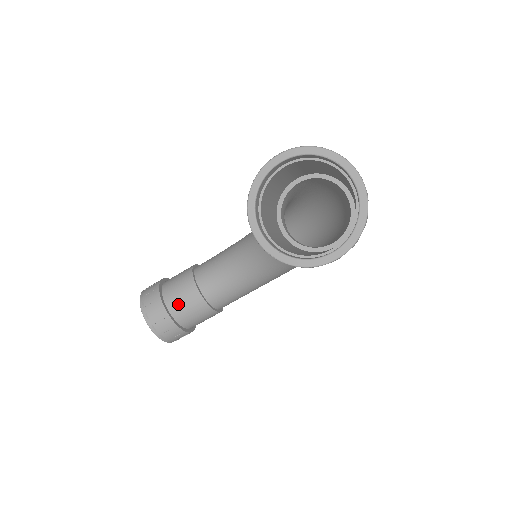
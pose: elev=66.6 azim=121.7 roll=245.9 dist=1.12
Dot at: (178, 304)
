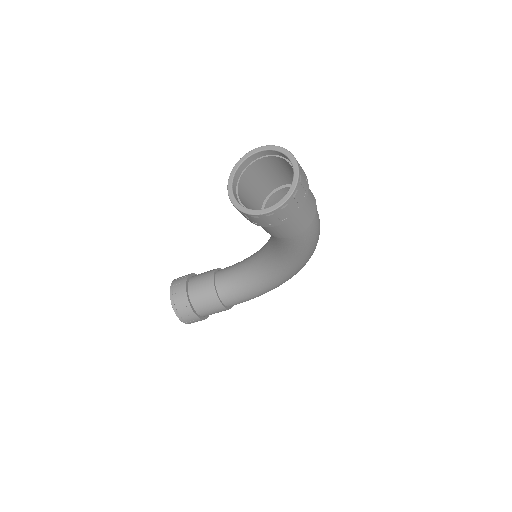
Dot at: (196, 289)
